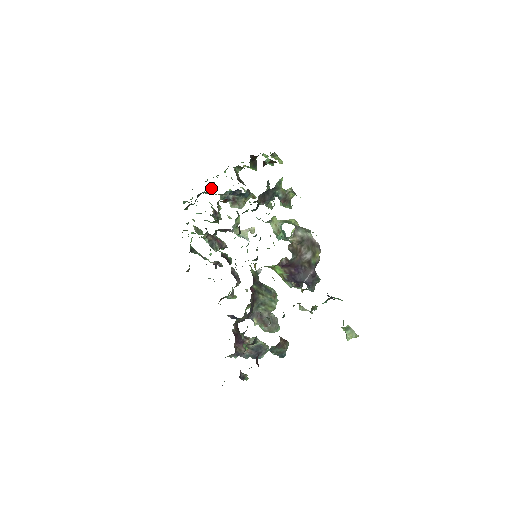
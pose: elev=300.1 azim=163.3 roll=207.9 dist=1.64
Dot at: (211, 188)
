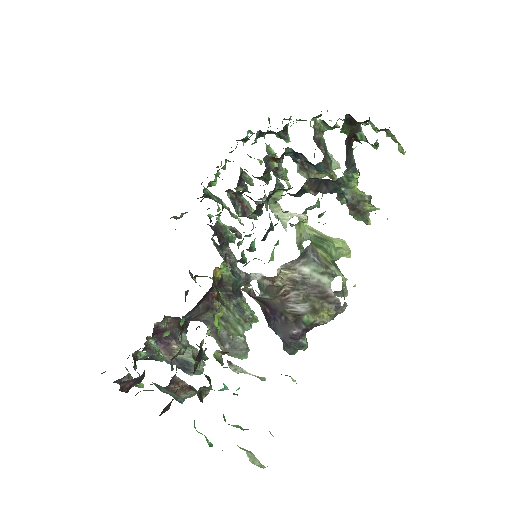
Dot at: (285, 132)
